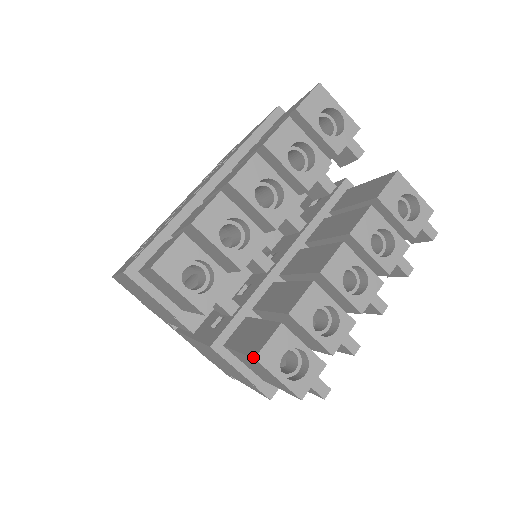
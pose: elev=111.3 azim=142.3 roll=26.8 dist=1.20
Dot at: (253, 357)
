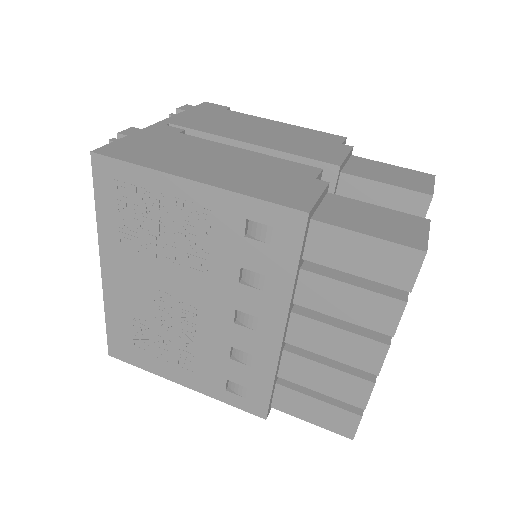
Dot at: occluded
